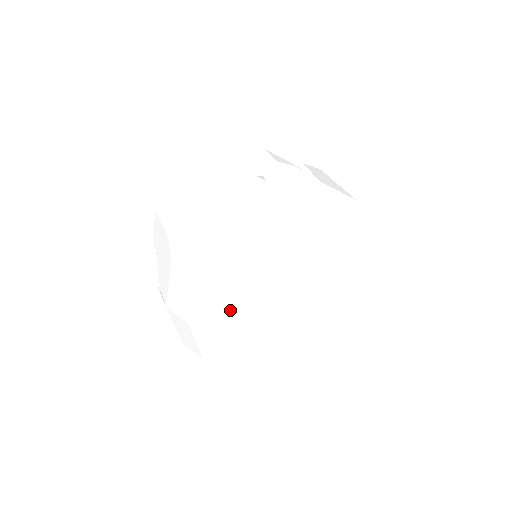
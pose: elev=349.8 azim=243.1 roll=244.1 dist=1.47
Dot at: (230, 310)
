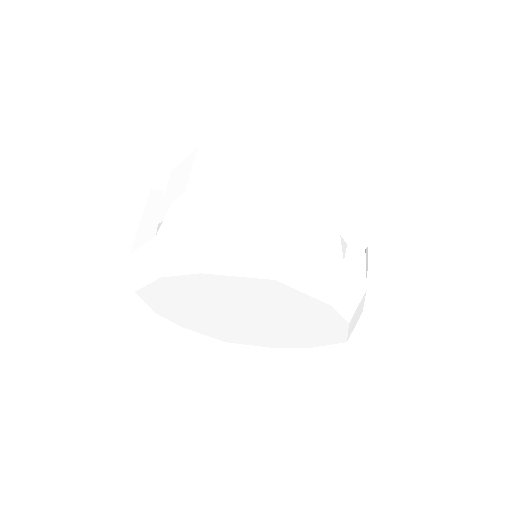
Dot at: (206, 323)
